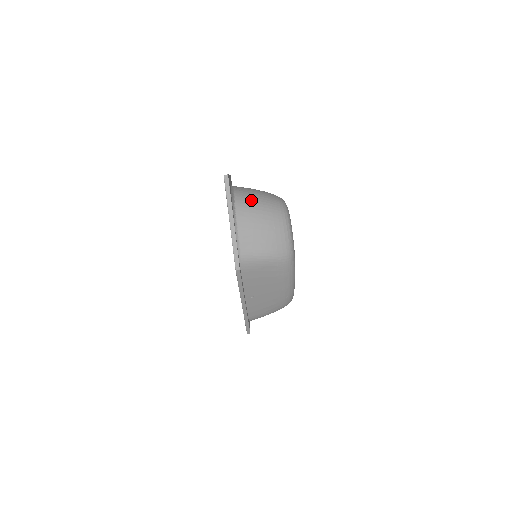
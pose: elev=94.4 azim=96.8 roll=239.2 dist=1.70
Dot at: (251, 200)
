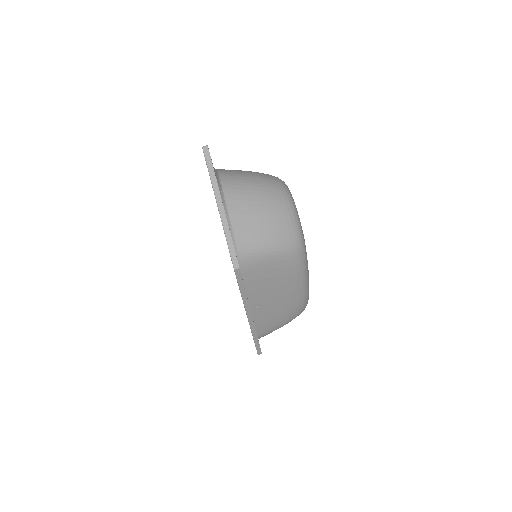
Dot at: (241, 180)
